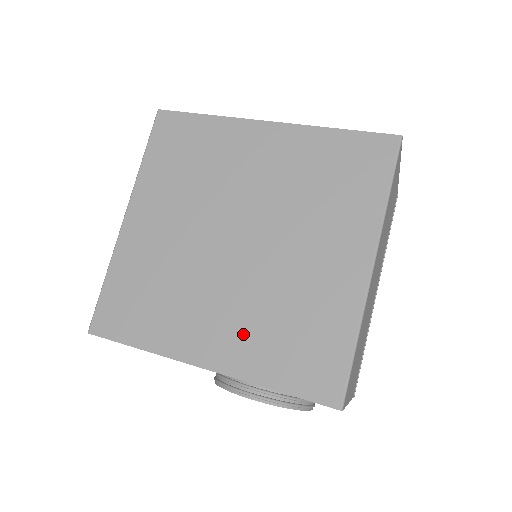
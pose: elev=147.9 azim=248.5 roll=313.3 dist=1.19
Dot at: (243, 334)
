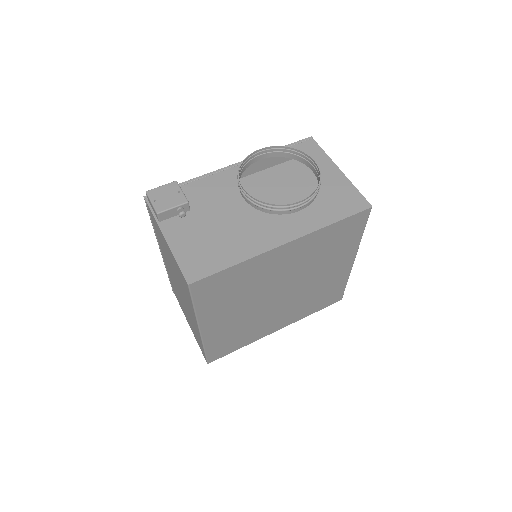
Dot at: (295, 312)
